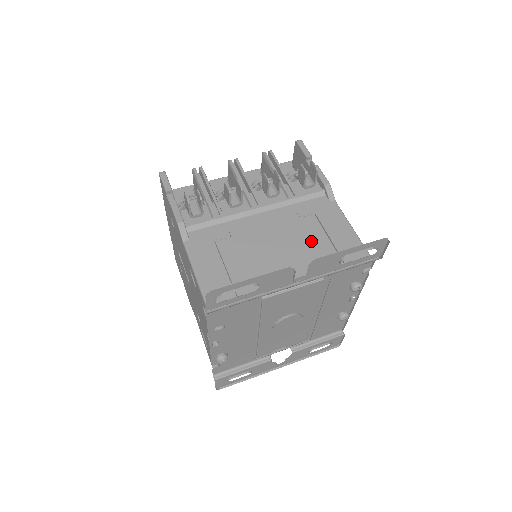
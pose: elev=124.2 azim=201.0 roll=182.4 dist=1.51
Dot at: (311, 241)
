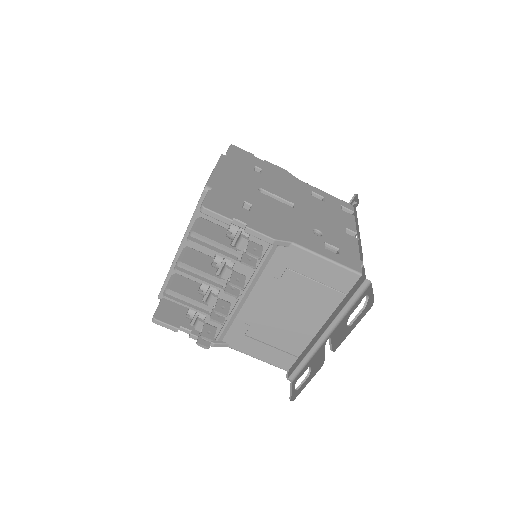
Dot at: (305, 293)
